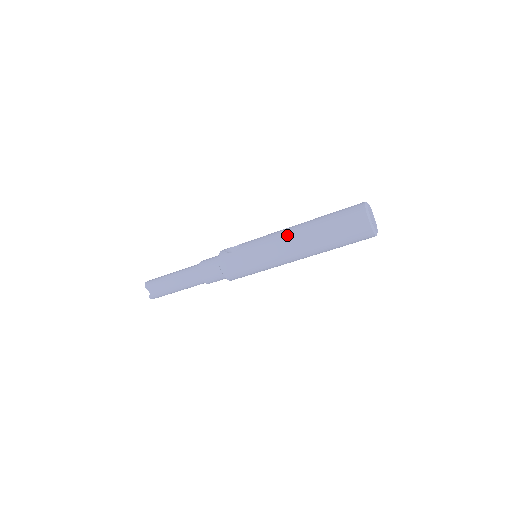
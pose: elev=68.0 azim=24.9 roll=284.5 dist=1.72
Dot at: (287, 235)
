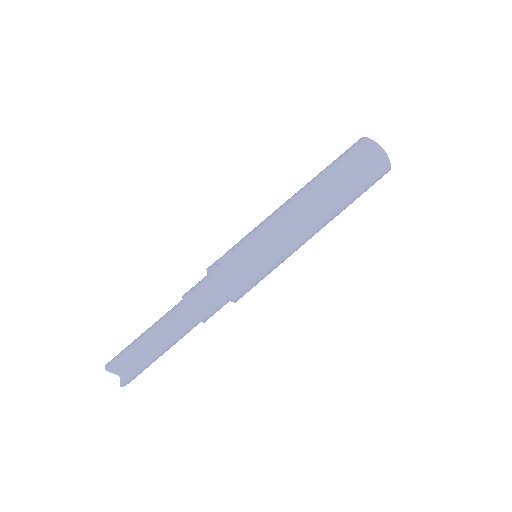
Dot at: (292, 206)
